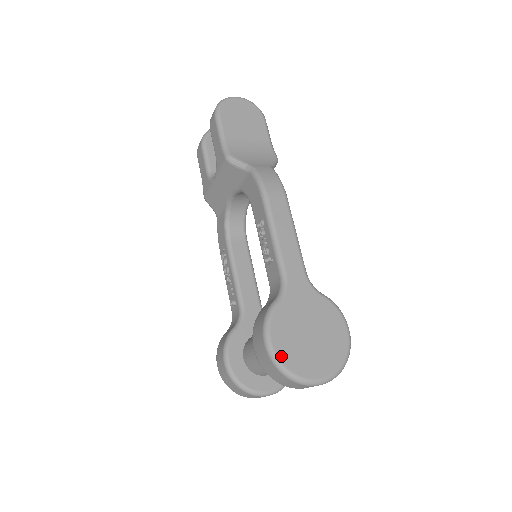
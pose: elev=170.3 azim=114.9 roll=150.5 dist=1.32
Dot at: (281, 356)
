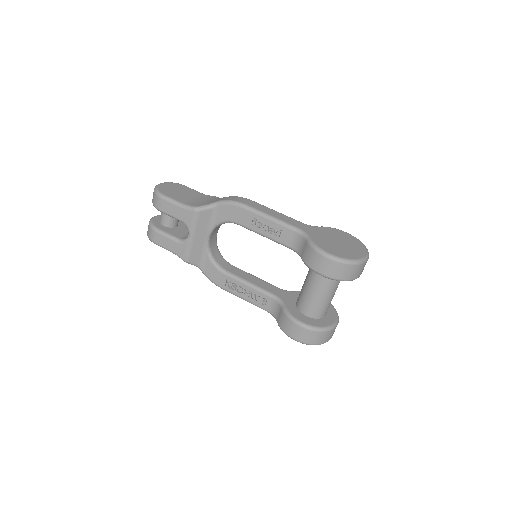
Dot at: (342, 256)
